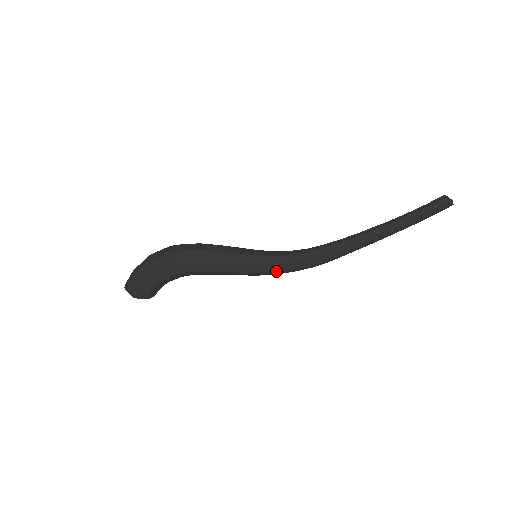
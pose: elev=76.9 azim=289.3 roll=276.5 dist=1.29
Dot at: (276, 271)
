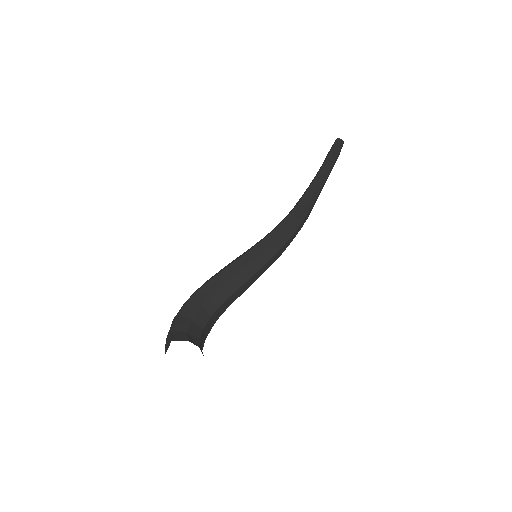
Dot at: (274, 240)
